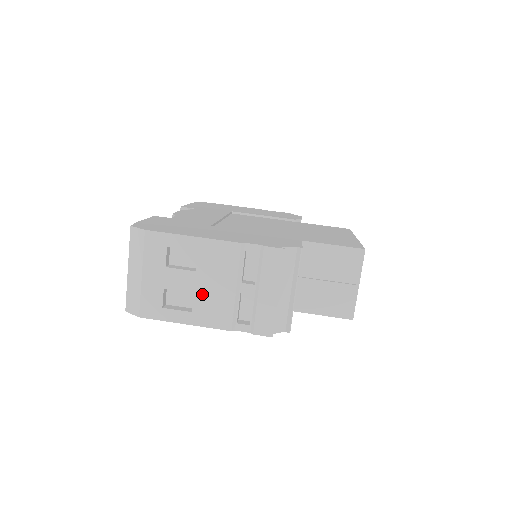
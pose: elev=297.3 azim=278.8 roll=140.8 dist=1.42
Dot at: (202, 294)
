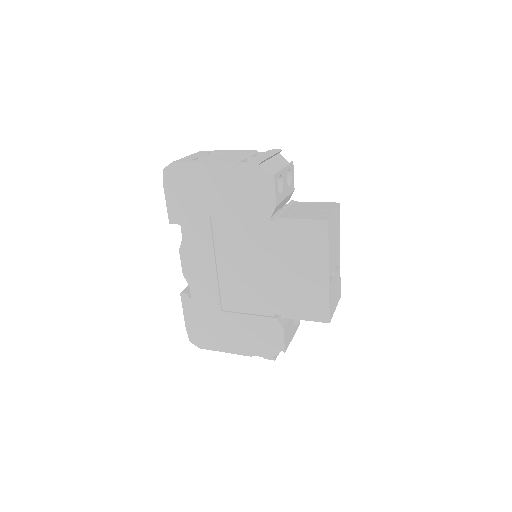
Dot at: (221, 157)
